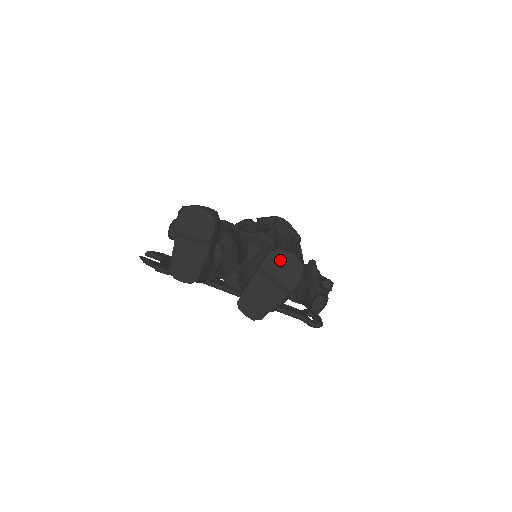
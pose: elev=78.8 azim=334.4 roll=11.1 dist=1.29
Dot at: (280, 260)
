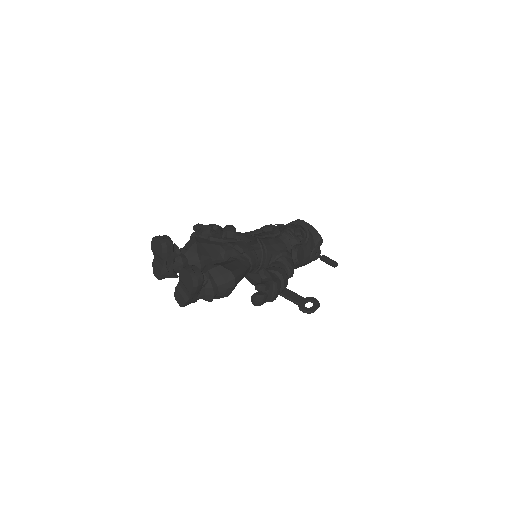
Dot at: (185, 275)
